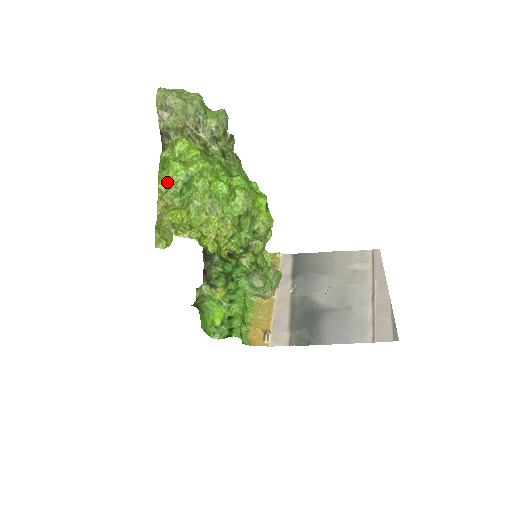
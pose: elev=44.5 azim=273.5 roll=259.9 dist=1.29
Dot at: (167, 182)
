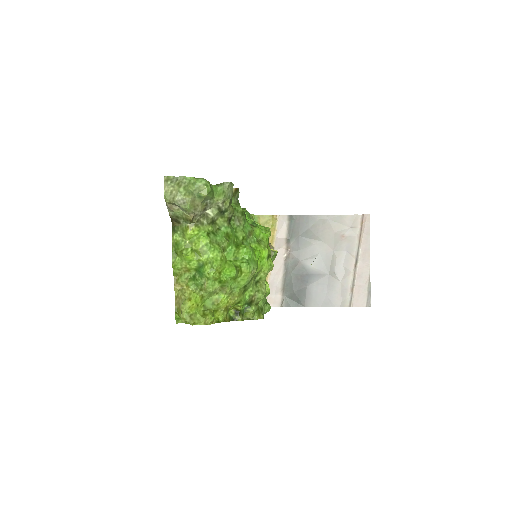
Dot at: (181, 268)
